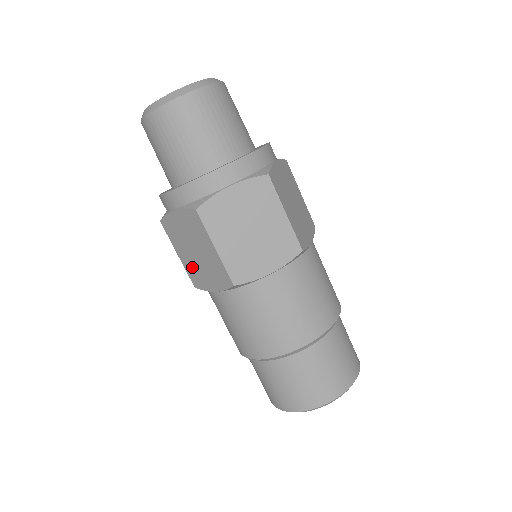
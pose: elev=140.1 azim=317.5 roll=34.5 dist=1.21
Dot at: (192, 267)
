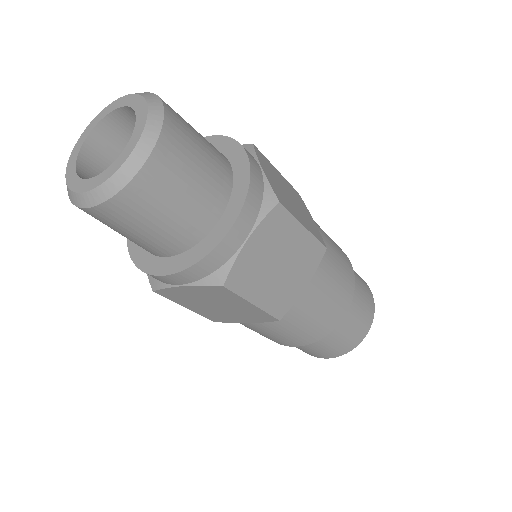
Dot at: (210, 313)
